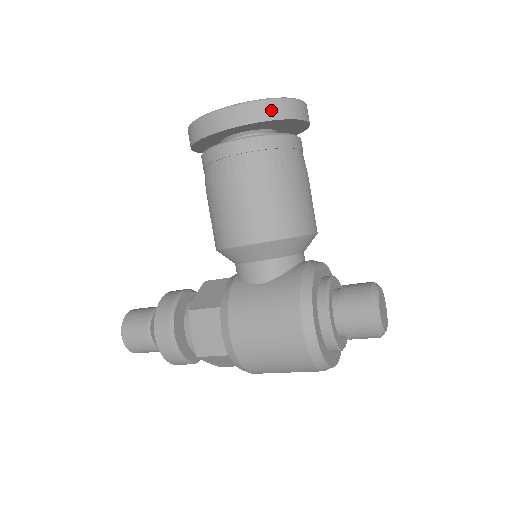
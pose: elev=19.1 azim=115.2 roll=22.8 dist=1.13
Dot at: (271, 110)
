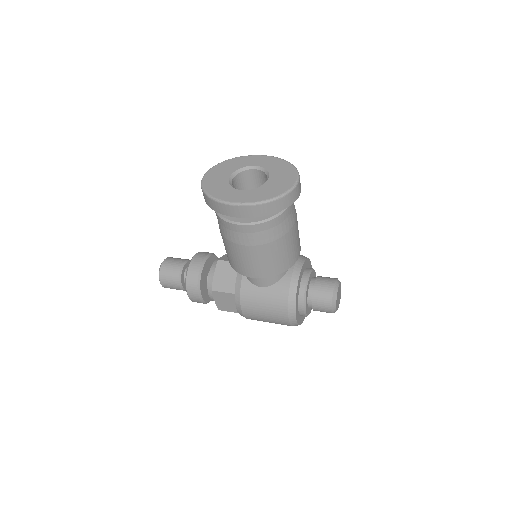
Dot at: (273, 207)
